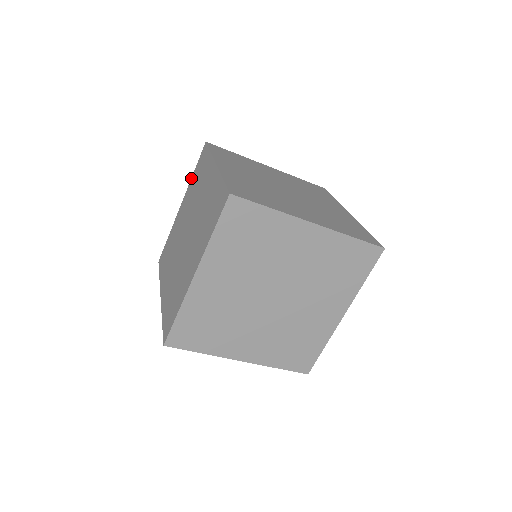
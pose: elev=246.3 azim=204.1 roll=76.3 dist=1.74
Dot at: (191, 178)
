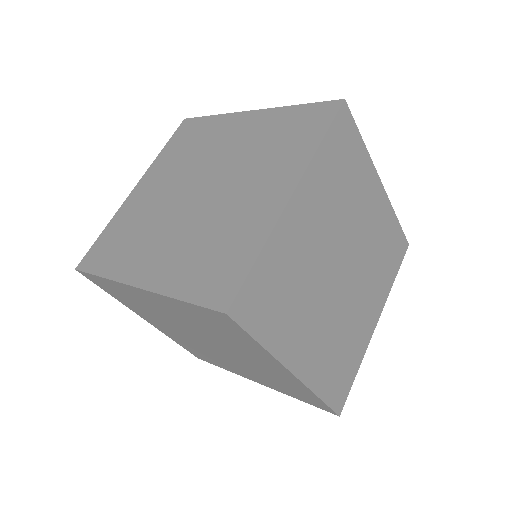
Dot at: occluded
